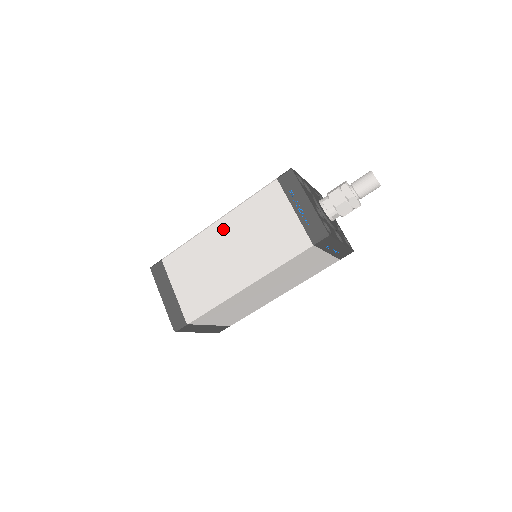
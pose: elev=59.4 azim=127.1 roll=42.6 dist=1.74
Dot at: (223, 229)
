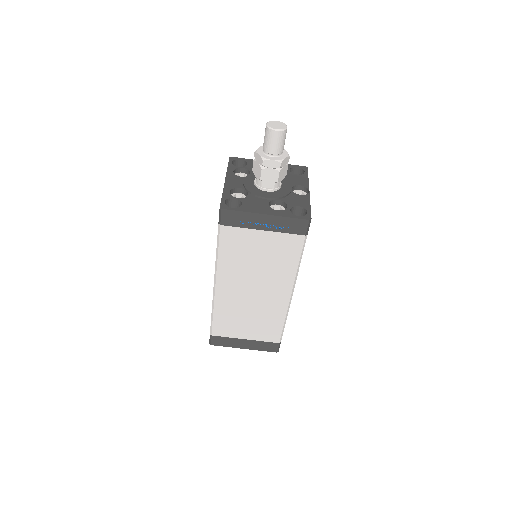
Dot at: (227, 286)
